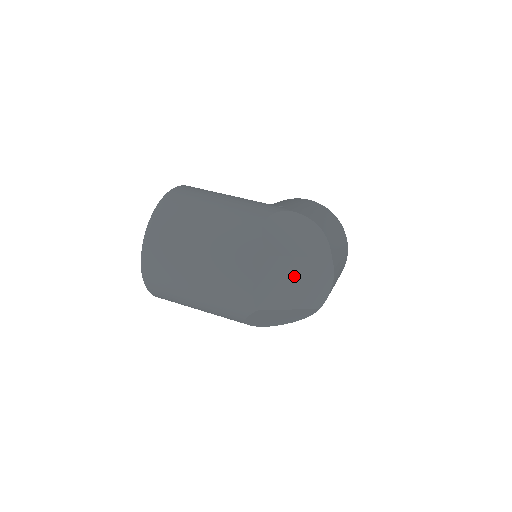
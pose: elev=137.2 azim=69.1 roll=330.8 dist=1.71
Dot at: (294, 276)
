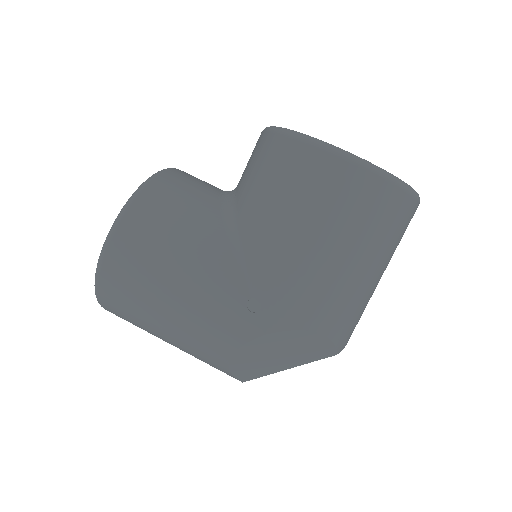
Dot at: occluded
